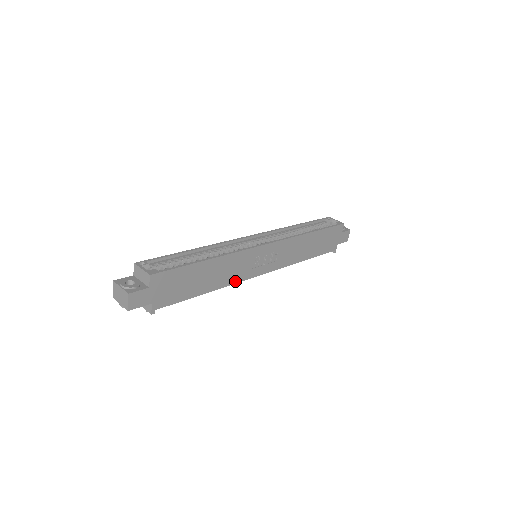
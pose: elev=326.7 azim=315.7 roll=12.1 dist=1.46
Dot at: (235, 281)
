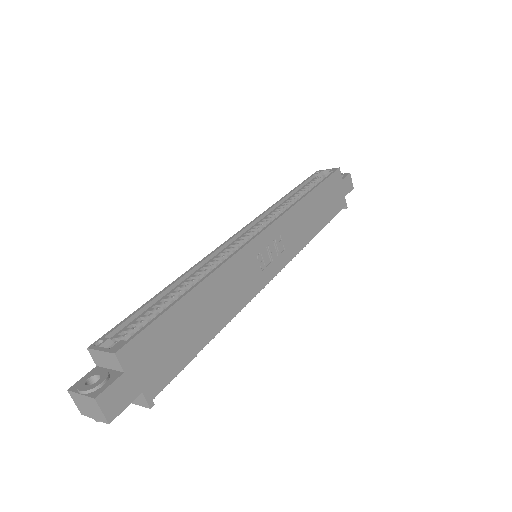
Dot at: (246, 300)
